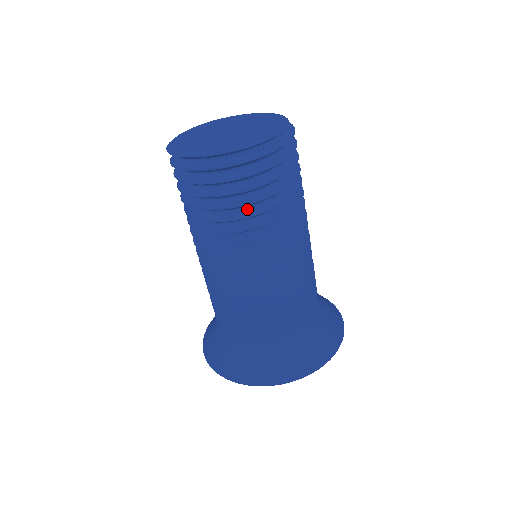
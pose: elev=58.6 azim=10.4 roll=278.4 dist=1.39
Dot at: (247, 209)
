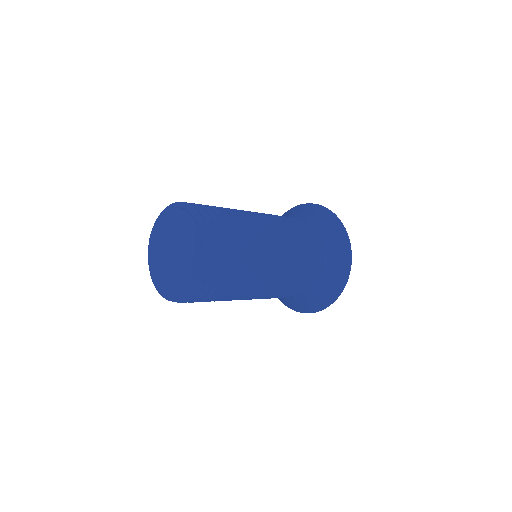
Dot at: occluded
